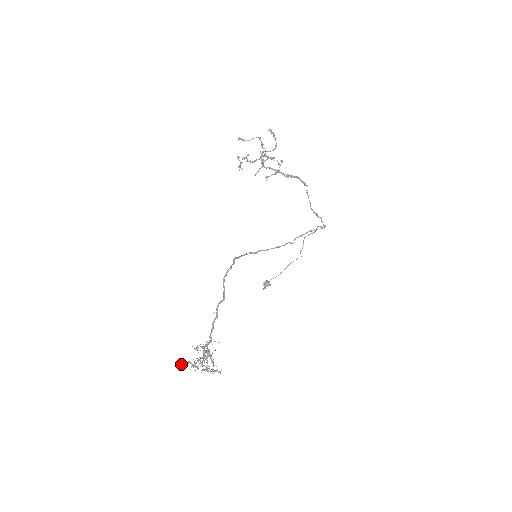
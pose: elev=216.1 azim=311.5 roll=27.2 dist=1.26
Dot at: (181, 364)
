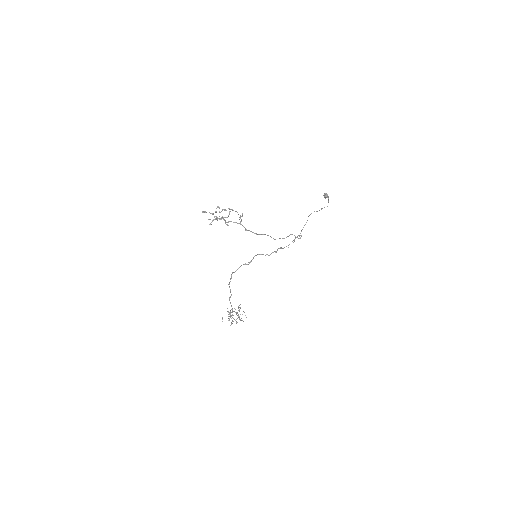
Dot at: occluded
